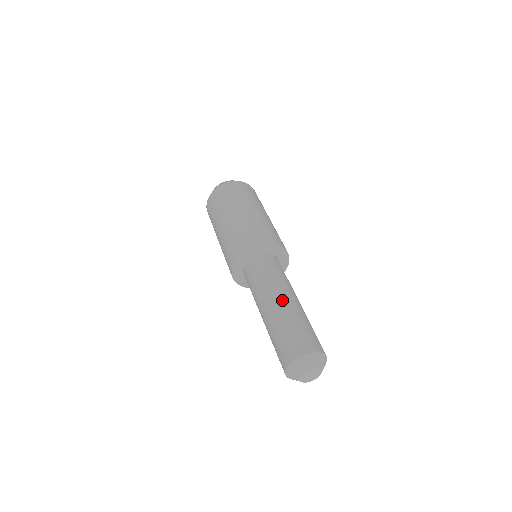
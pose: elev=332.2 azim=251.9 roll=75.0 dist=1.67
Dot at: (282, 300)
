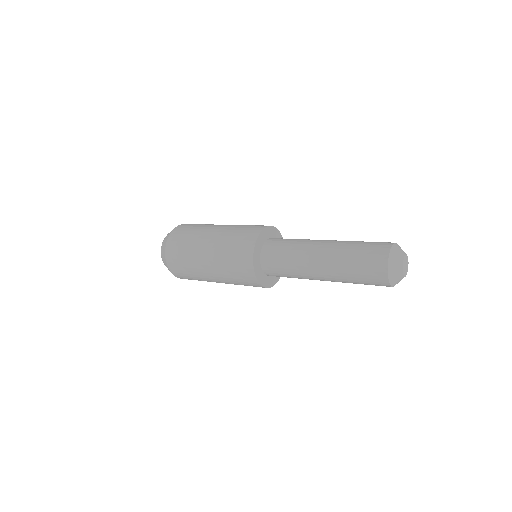
Dot at: (330, 240)
